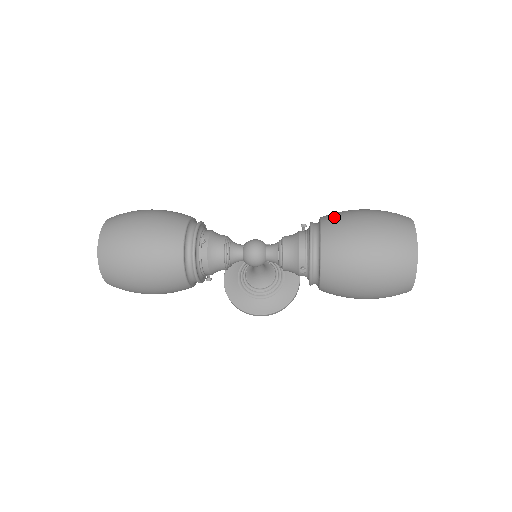
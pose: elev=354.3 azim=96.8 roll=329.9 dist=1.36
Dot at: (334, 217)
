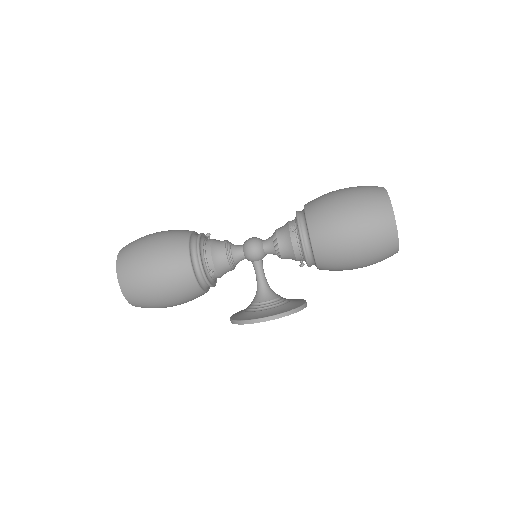
Dot at: occluded
